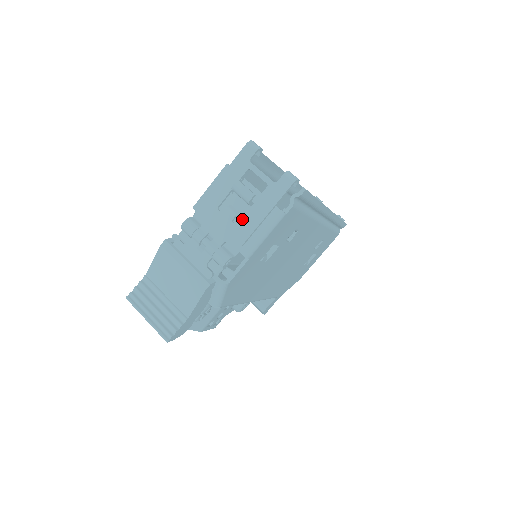
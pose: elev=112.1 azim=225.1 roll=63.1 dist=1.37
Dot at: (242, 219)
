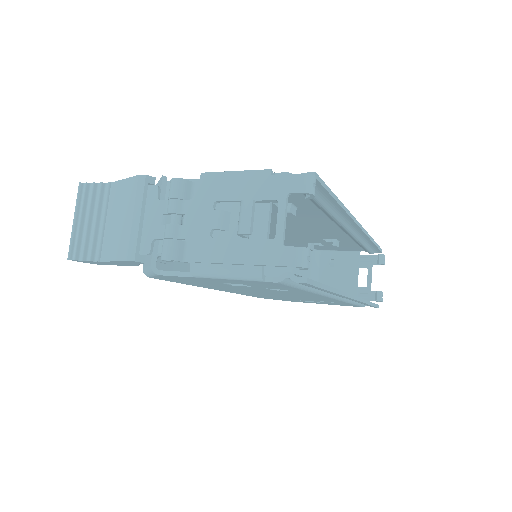
Dot at: (220, 239)
